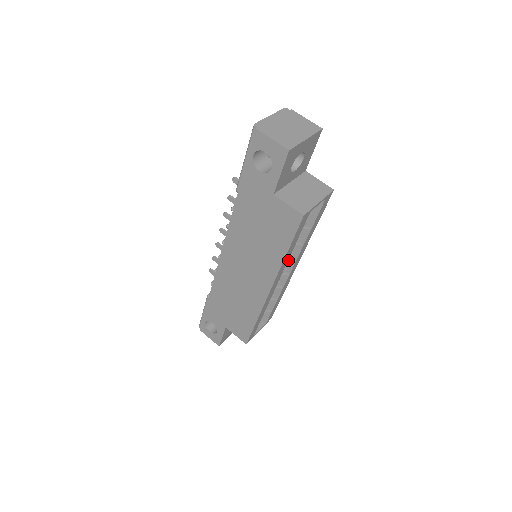
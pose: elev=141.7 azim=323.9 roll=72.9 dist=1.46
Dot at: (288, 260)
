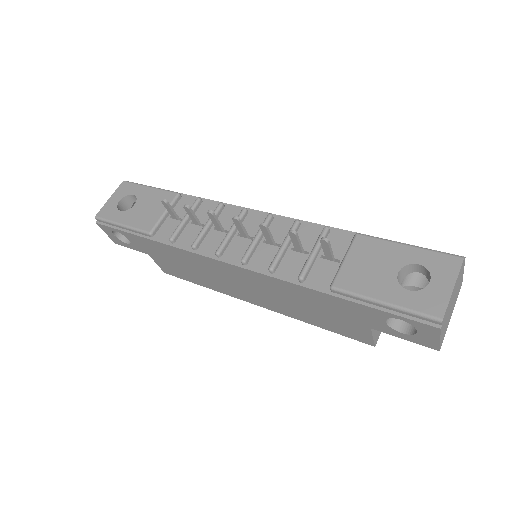
Dot at: occluded
